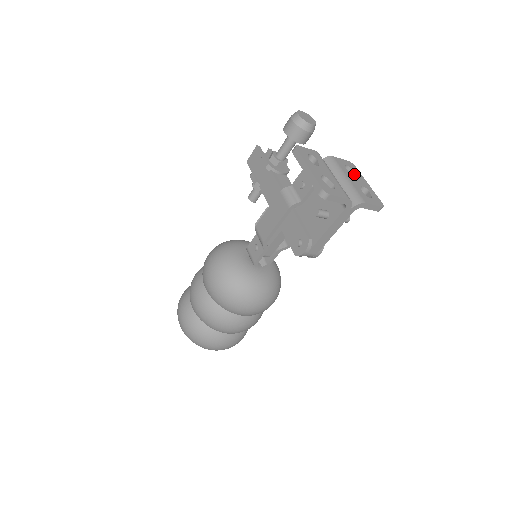
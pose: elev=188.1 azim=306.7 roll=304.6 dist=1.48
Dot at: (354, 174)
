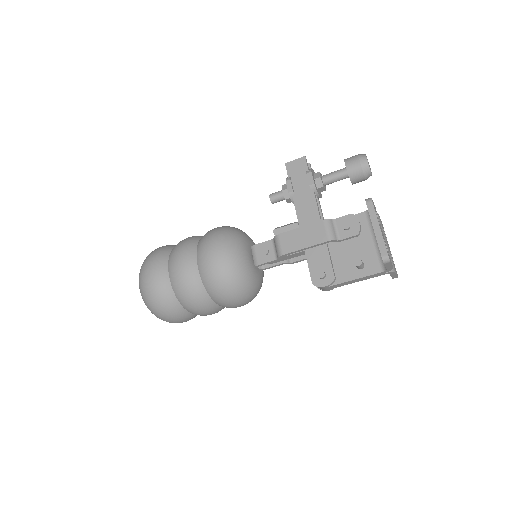
Dot at: occluded
